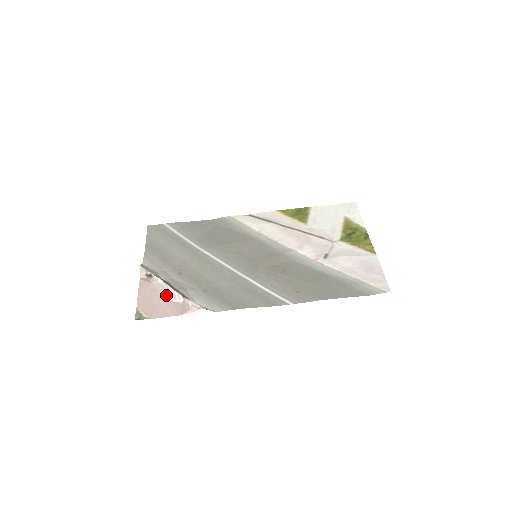
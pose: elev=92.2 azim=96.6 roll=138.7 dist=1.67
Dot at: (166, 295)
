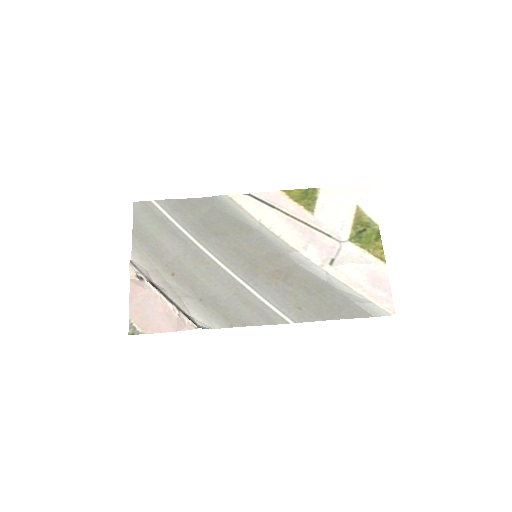
Dot at: (160, 305)
